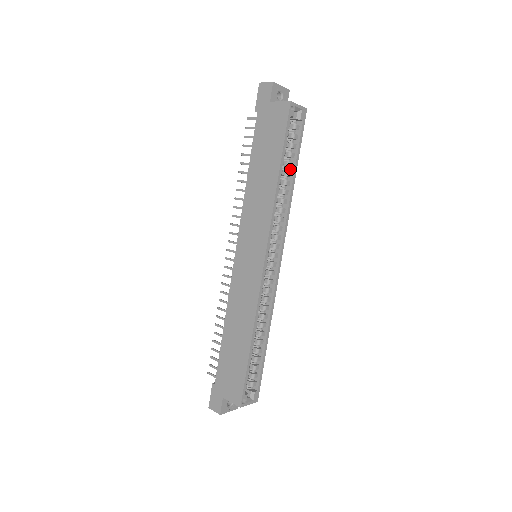
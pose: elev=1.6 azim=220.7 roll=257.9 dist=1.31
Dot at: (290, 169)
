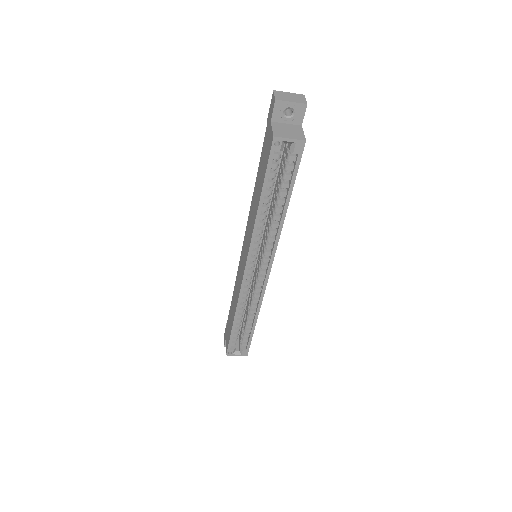
Dot at: (285, 196)
